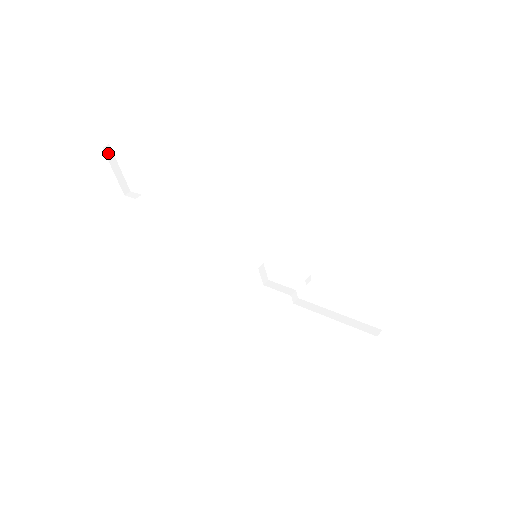
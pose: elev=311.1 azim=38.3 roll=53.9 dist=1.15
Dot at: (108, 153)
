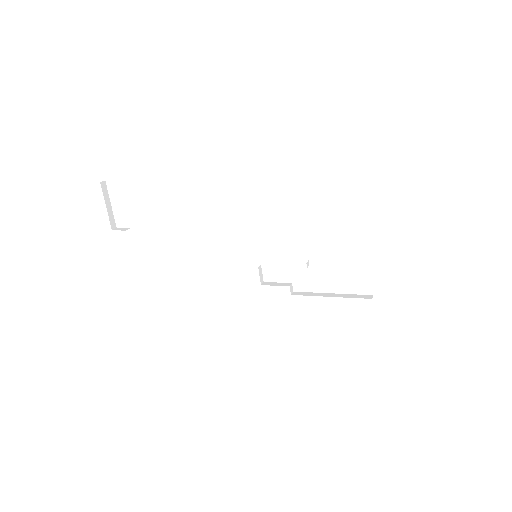
Dot at: (104, 188)
